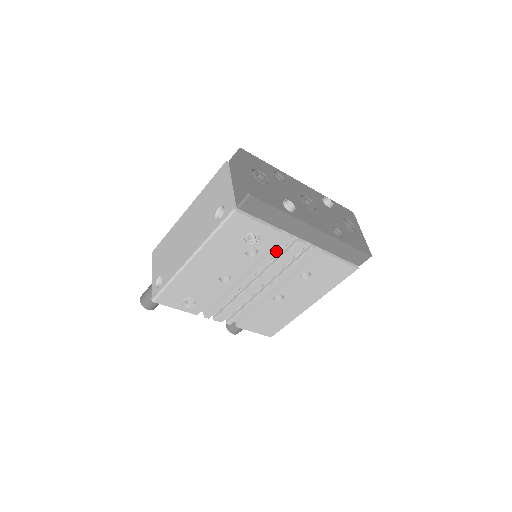
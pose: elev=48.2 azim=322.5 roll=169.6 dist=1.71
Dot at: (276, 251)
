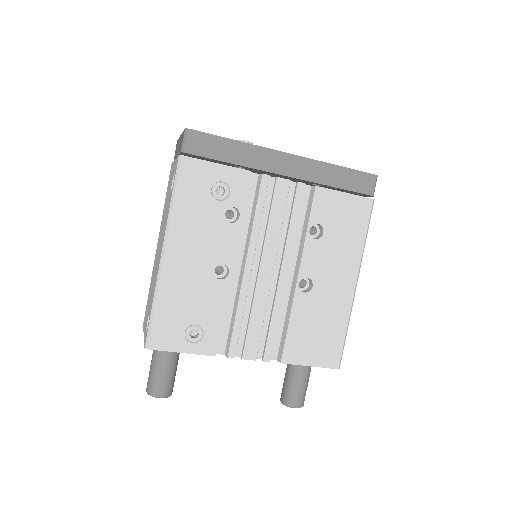
Dot at: (259, 203)
